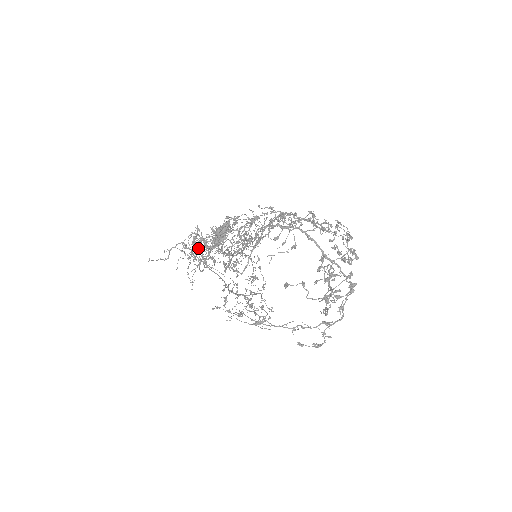
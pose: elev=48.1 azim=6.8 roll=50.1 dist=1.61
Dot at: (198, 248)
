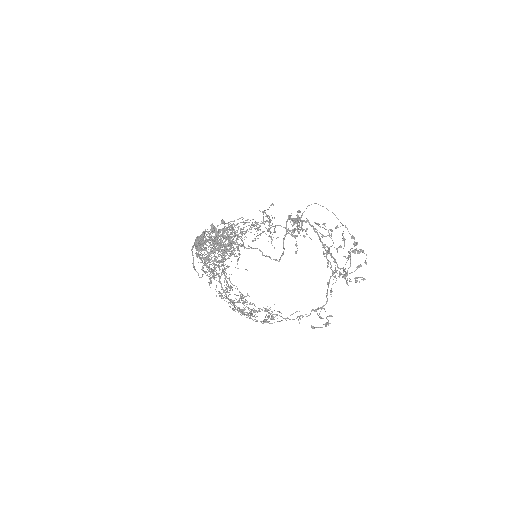
Dot at: occluded
